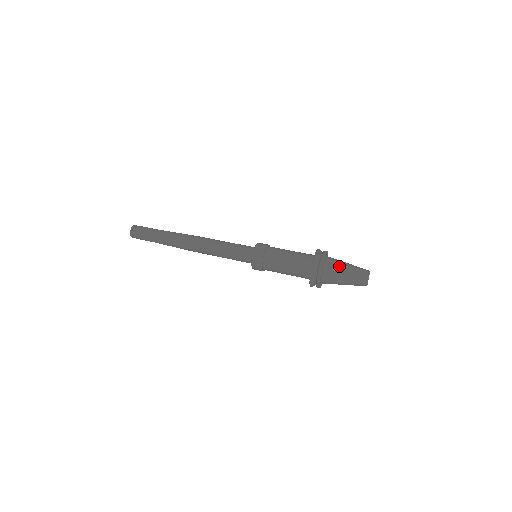
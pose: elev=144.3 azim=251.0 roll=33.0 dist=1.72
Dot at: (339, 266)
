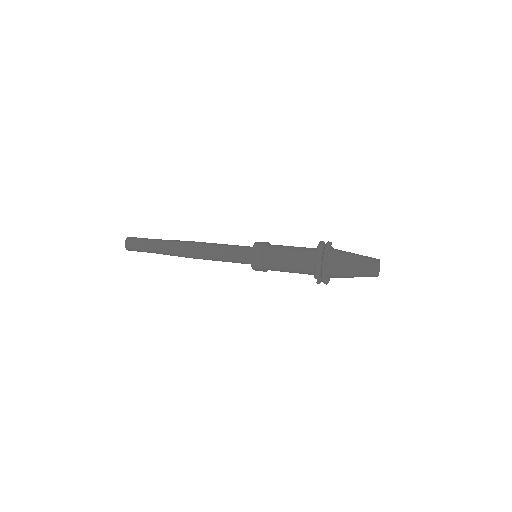
Dot at: (346, 253)
